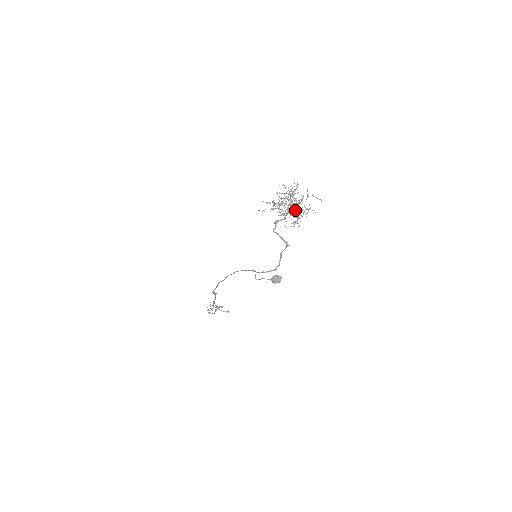
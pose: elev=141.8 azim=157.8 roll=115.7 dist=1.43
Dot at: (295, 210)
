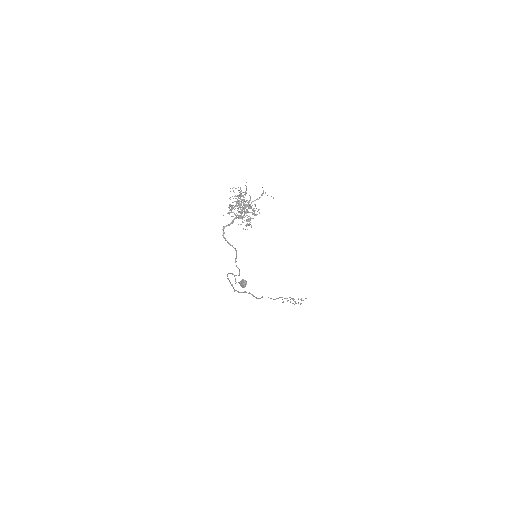
Dot at: occluded
